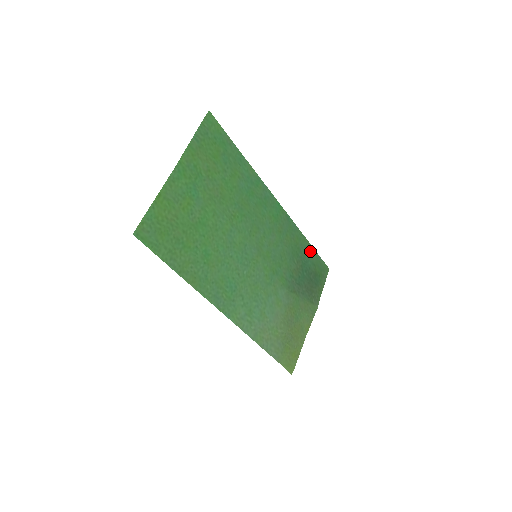
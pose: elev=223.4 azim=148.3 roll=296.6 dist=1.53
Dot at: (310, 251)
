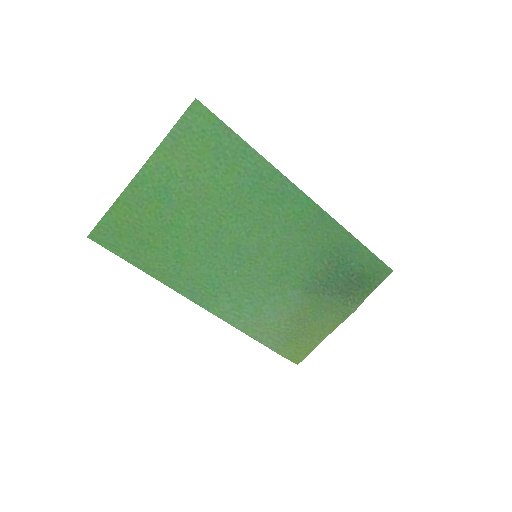
Dot at: (358, 250)
